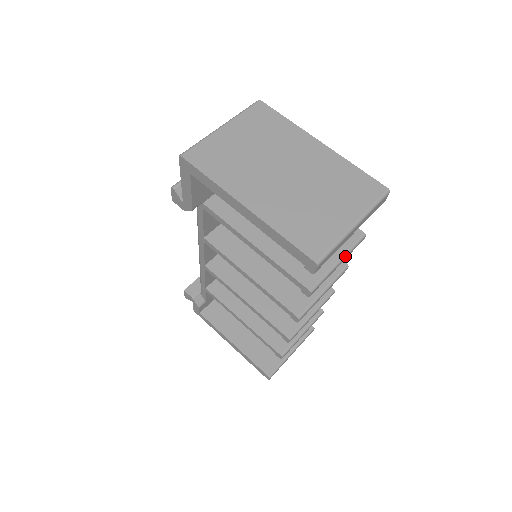
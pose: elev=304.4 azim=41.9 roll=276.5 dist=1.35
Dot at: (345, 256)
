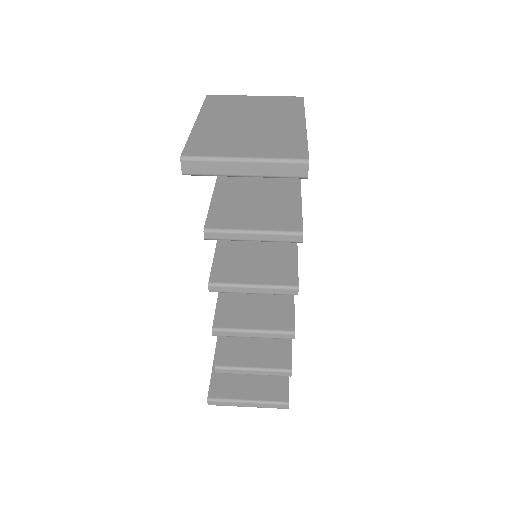
Dot at: (264, 233)
